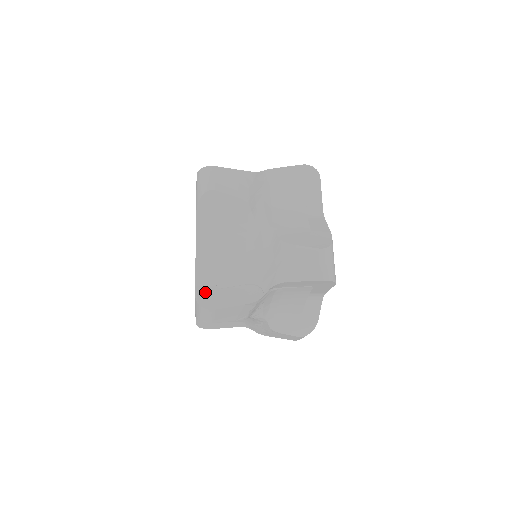
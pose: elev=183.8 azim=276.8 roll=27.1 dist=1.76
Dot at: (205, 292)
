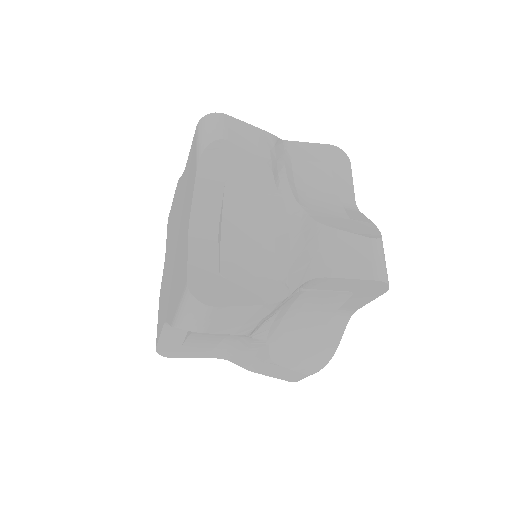
Dot at: (203, 280)
